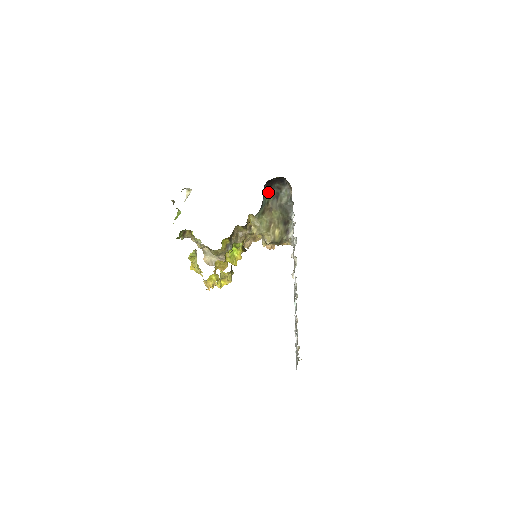
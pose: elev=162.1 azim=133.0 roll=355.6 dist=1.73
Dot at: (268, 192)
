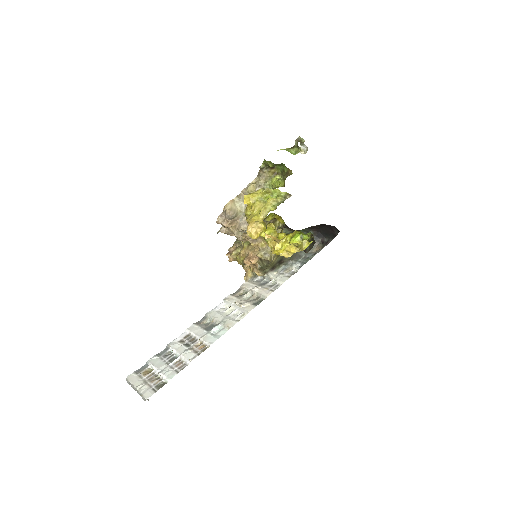
Dot at: occluded
